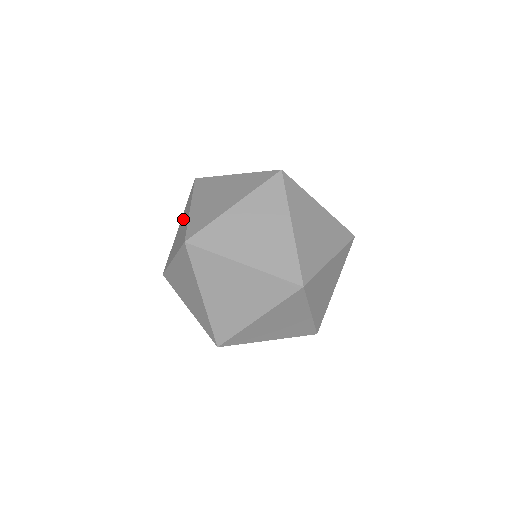
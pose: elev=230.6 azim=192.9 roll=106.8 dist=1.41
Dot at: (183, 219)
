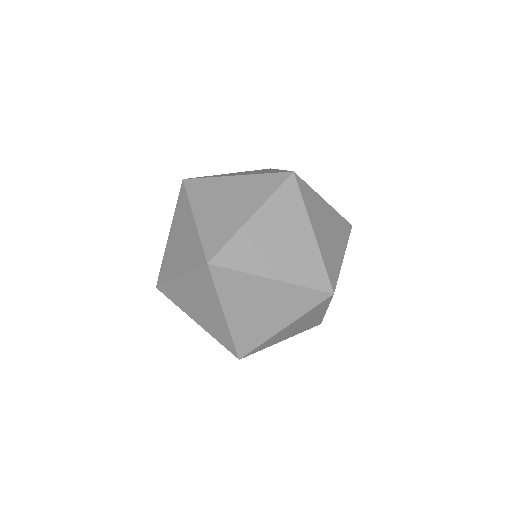
Dot at: occluded
